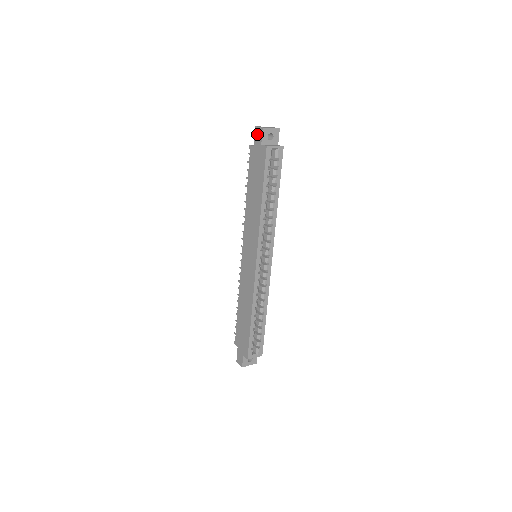
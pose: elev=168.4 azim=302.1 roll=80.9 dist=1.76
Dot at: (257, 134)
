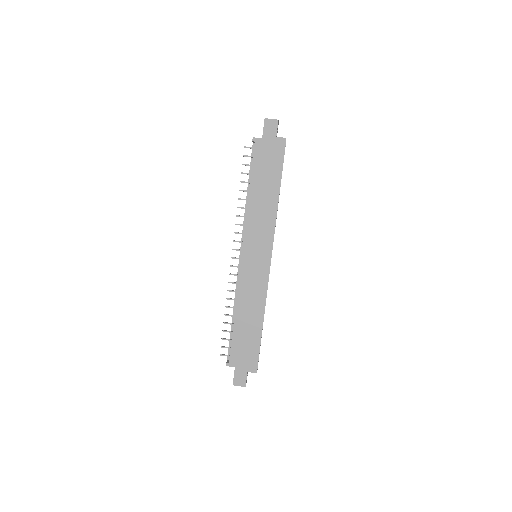
Dot at: (269, 126)
